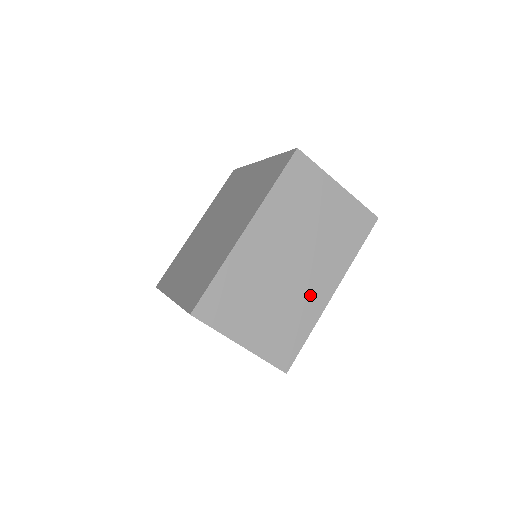
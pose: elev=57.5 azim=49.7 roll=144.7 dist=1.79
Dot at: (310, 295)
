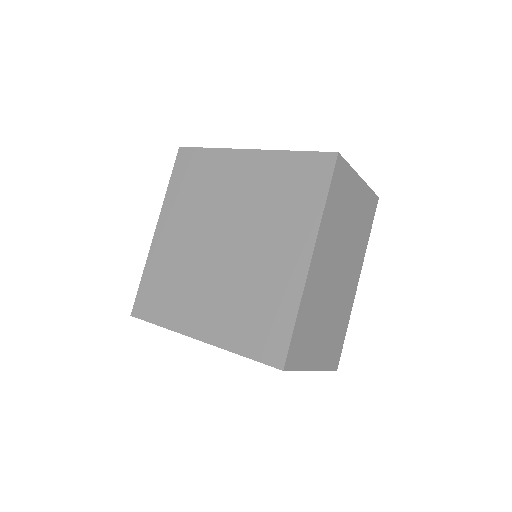
Dot at: (347, 294)
